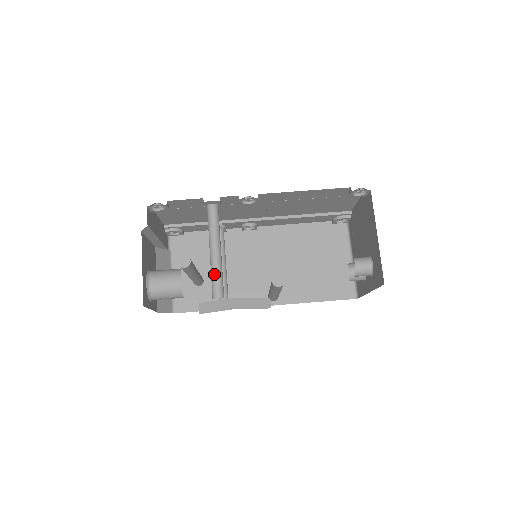
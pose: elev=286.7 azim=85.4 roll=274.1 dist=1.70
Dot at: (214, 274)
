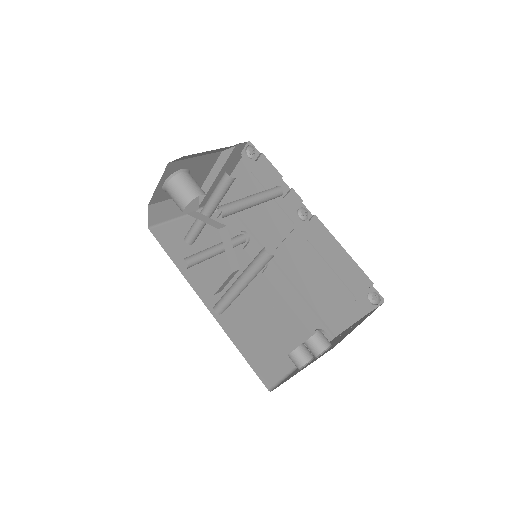
Dot at: (236, 202)
